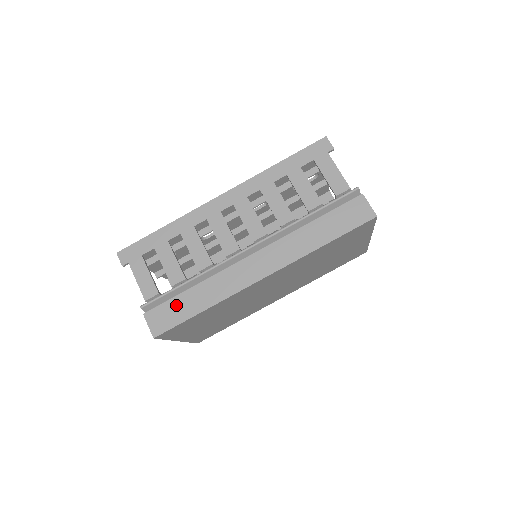
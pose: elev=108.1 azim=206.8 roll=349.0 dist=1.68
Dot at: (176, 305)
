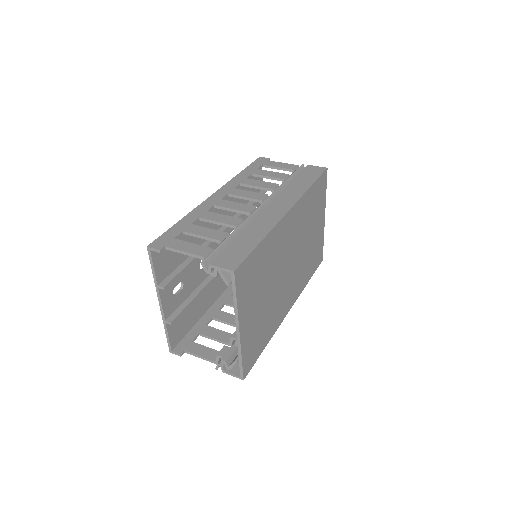
Dot at: (235, 247)
